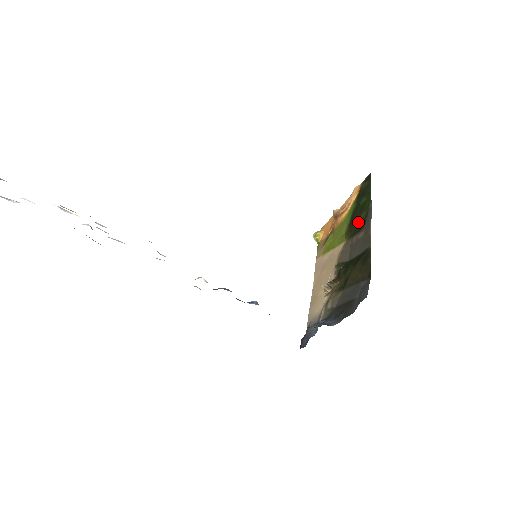
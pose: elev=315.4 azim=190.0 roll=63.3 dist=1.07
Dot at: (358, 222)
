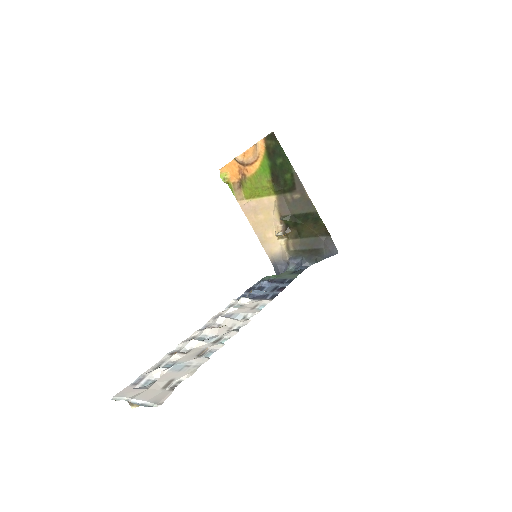
Dot at: (284, 181)
